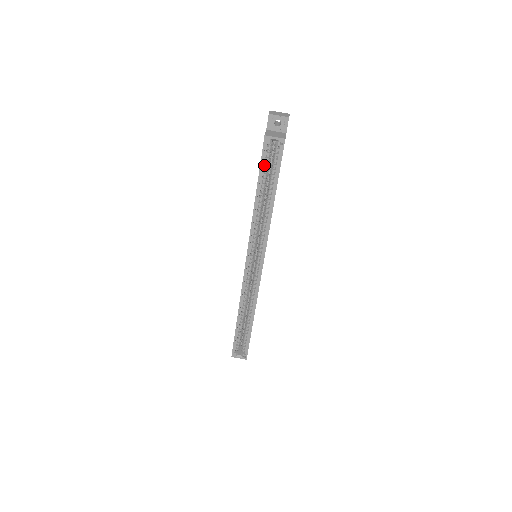
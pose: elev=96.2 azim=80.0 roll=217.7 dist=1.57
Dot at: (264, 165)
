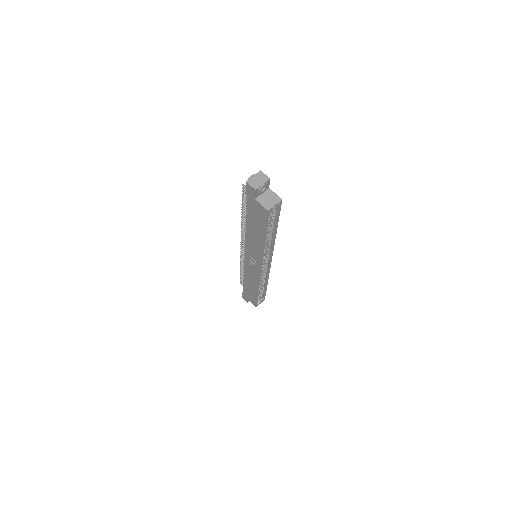
Dot at: occluded
